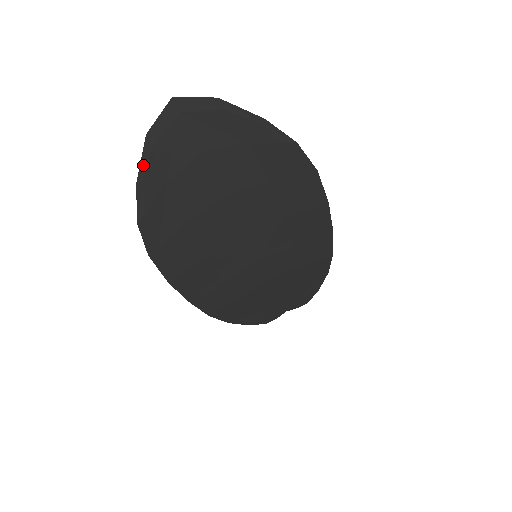
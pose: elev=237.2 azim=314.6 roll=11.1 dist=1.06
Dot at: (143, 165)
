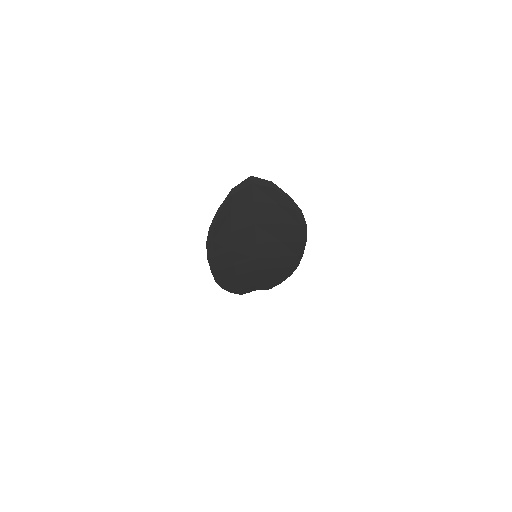
Dot at: (225, 202)
